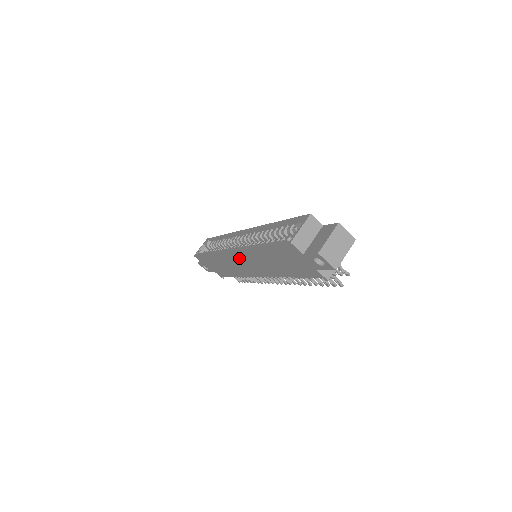
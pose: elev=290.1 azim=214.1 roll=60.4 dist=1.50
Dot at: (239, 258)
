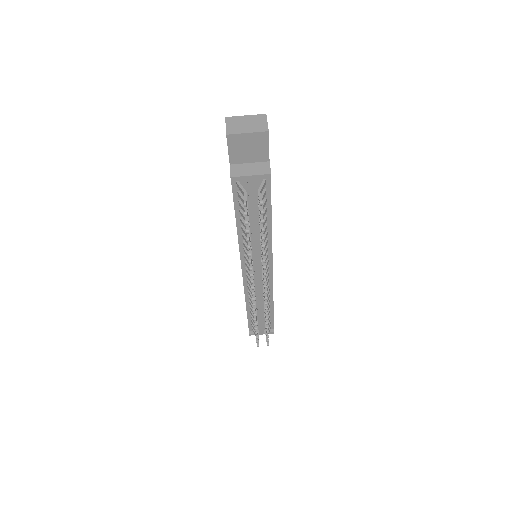
Dot at: occluded
